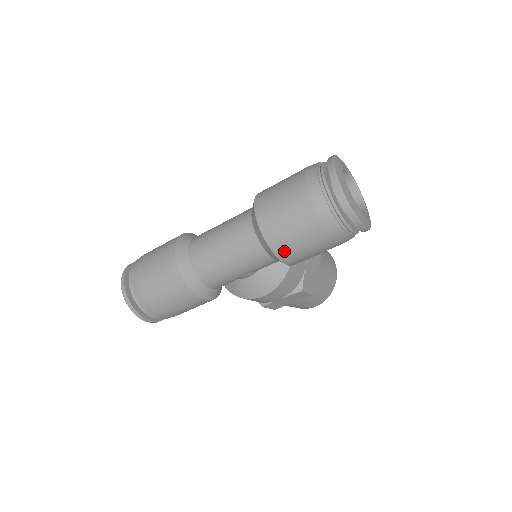
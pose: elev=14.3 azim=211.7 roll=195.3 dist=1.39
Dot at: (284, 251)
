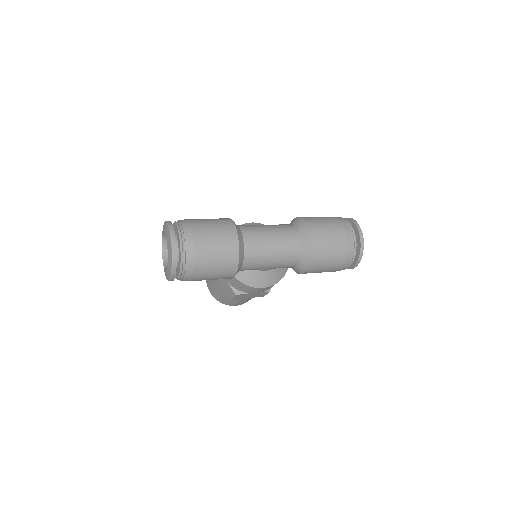
Dot at: (315, 264)
